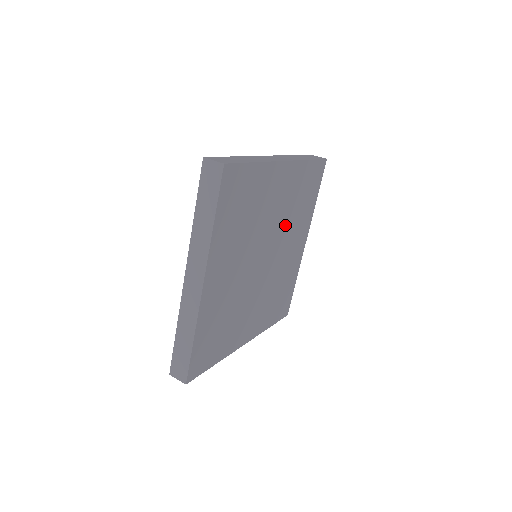
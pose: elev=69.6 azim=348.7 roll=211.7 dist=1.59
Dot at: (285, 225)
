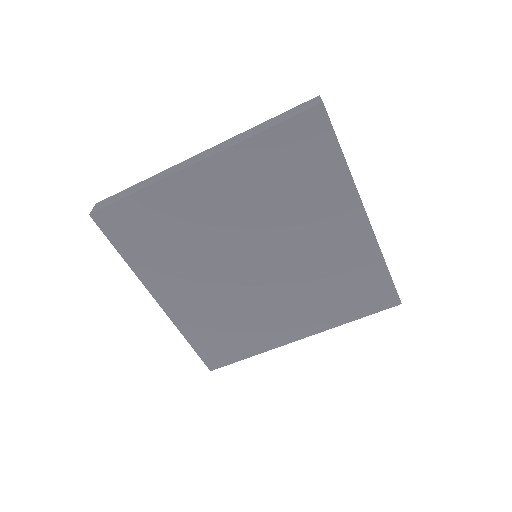
Dot at: (304, 275)
